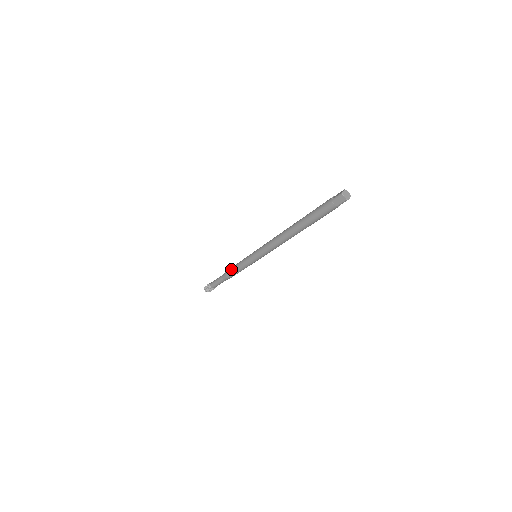
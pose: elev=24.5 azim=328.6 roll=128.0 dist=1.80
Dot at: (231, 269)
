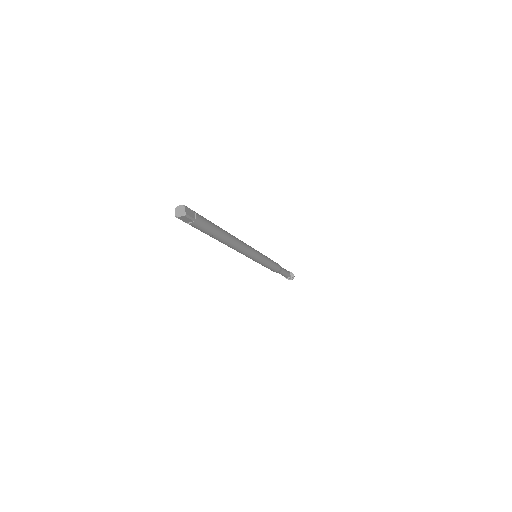
Dot at: occluded
